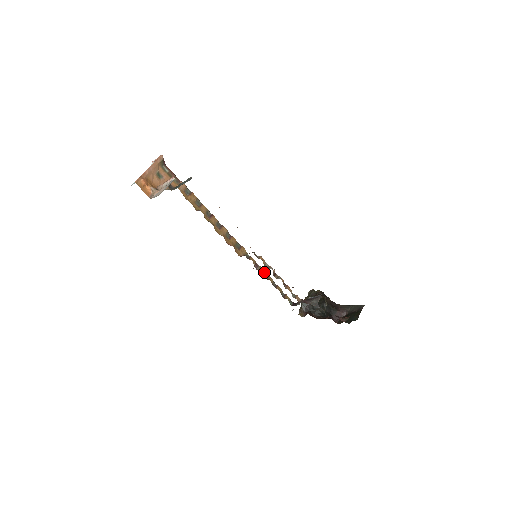
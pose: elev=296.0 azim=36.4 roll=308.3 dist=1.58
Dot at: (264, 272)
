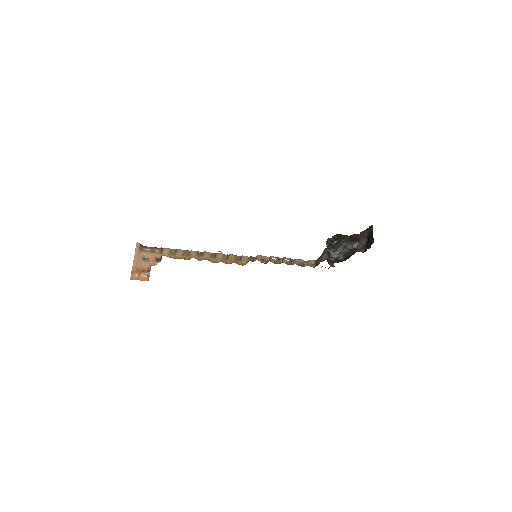
Dot at: (273, 260)
